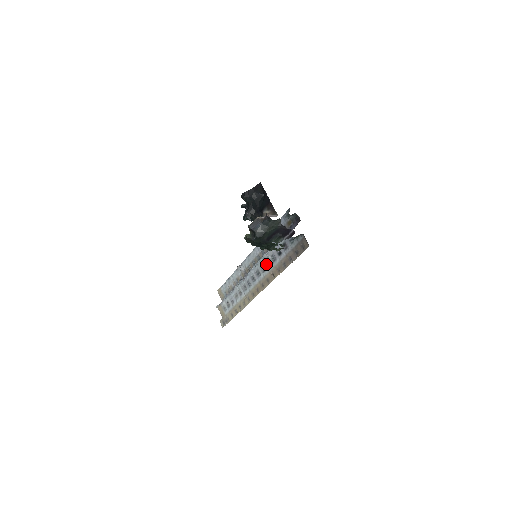
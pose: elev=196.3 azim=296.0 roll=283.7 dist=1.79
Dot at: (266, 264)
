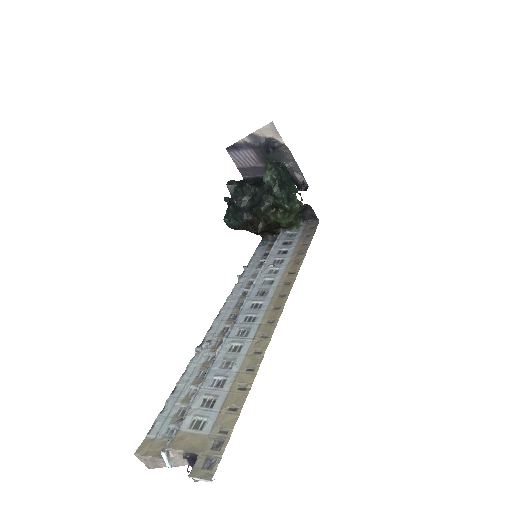
Dot at: (270, 273)
